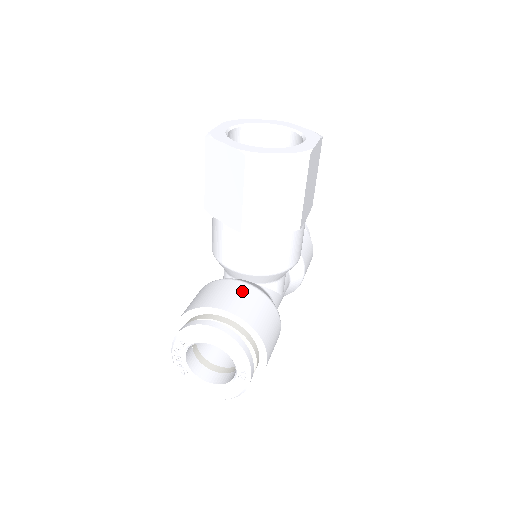
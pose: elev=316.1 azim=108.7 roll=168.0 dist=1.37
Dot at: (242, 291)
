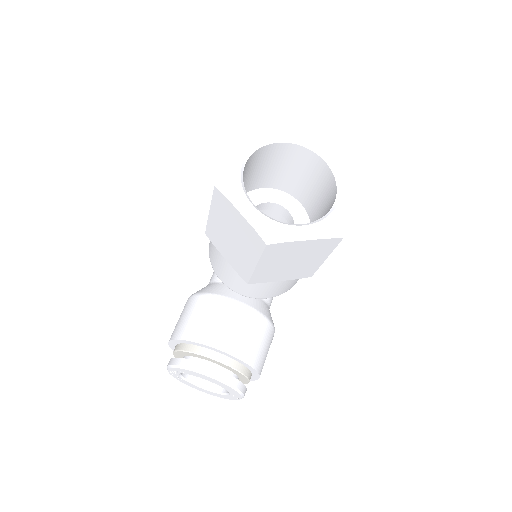
Dot at: (241, 320)
